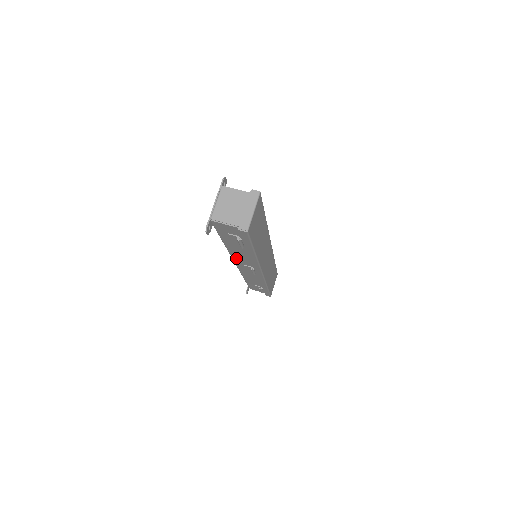
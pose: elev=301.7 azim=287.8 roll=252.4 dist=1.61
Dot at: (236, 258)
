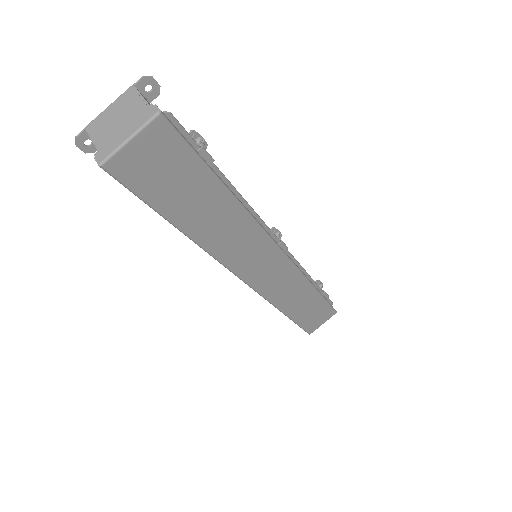
Dot at: occluded
